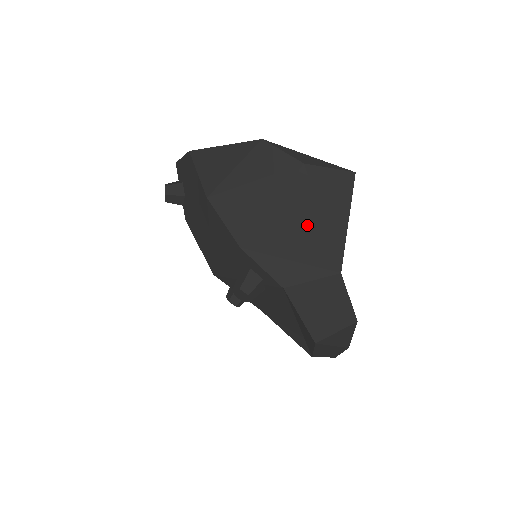
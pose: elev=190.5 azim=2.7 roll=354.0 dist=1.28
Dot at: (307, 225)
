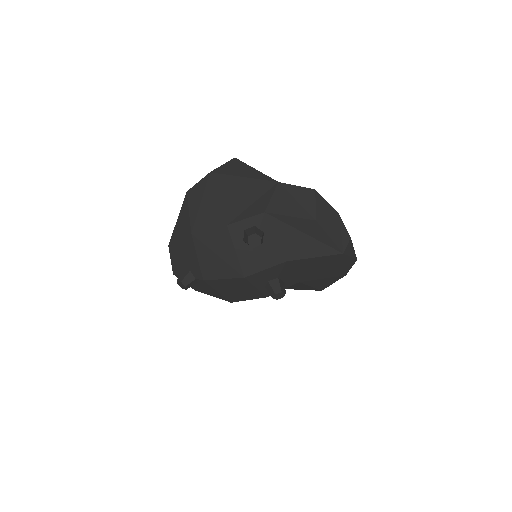
Dot at: (240, 186)
